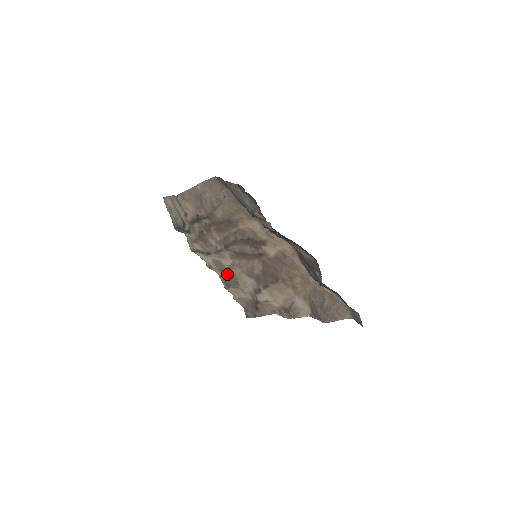
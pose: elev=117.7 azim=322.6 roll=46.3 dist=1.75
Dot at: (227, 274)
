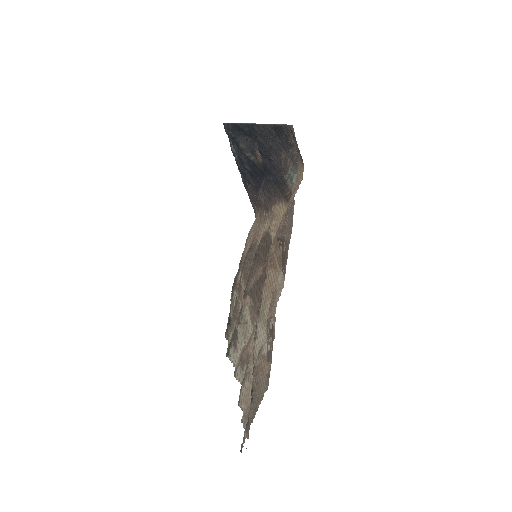
Dot at: occluded
